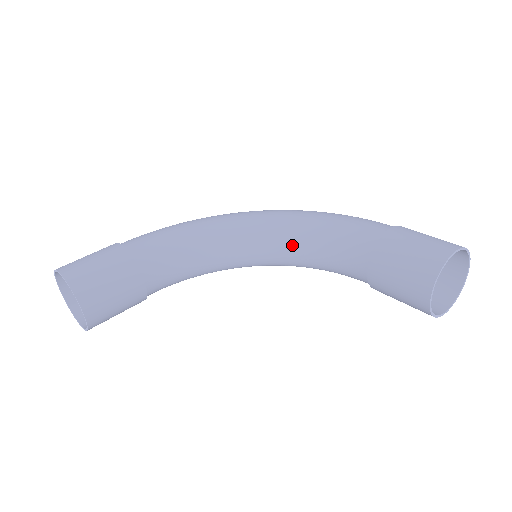
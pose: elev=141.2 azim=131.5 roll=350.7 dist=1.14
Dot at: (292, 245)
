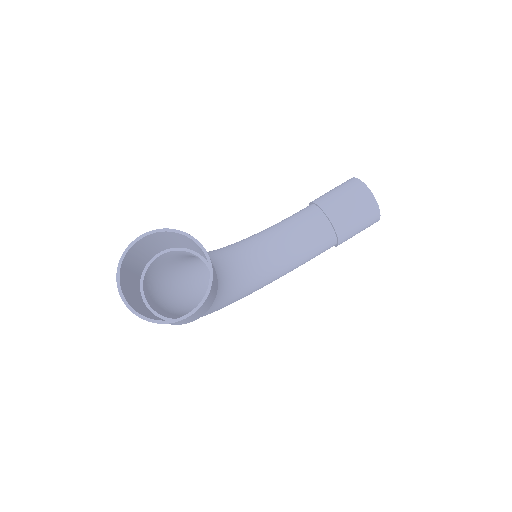
Dot at: (269, 242)
